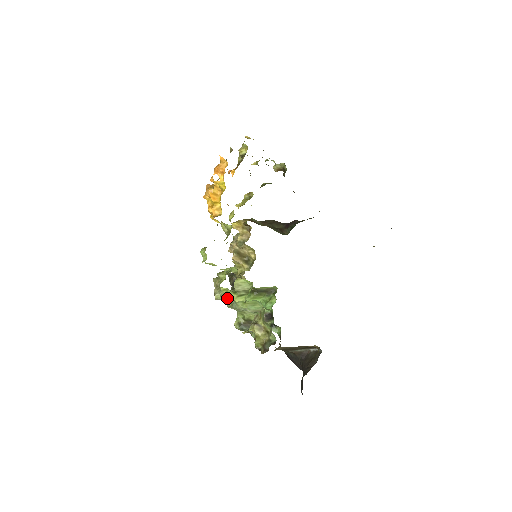
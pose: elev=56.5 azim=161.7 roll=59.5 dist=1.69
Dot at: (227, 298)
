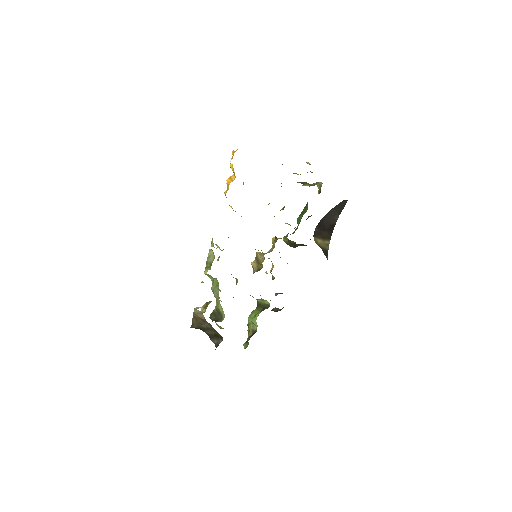
Dot at: occluded
